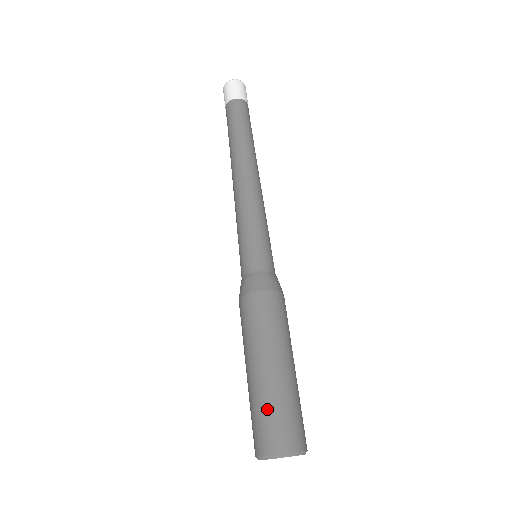
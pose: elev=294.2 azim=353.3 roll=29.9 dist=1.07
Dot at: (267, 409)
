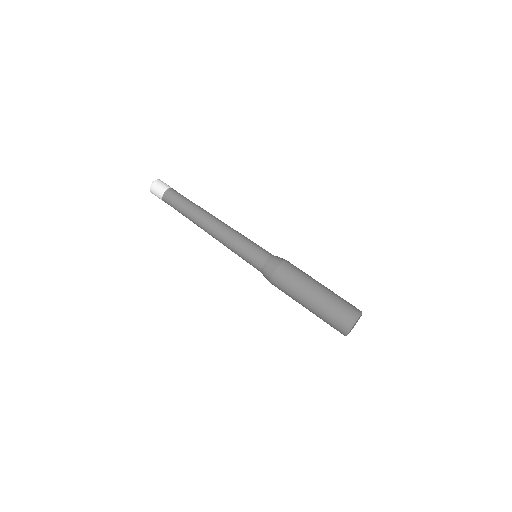
Dot at: (334, 307)
